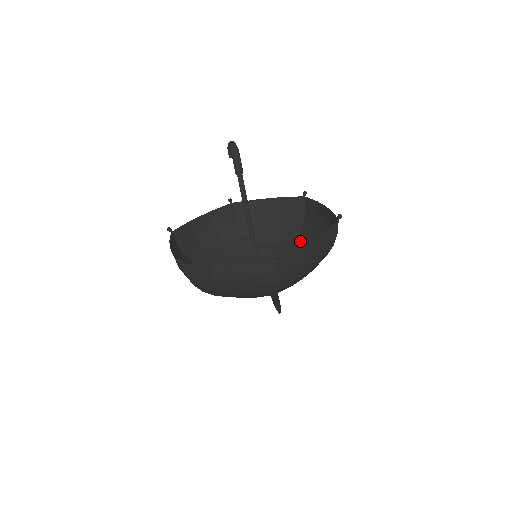
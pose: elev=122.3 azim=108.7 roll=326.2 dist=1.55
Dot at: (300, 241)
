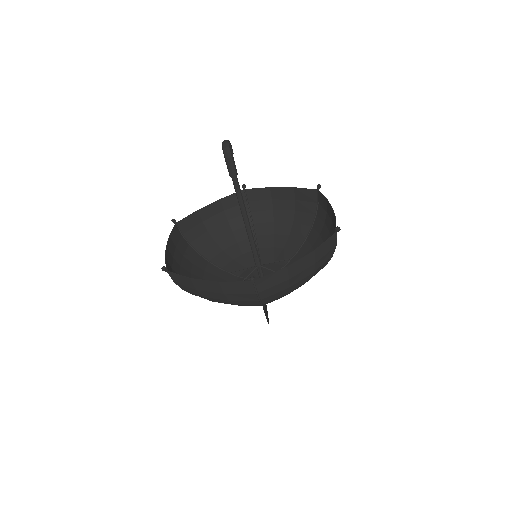
Dot at: (310, 238)
